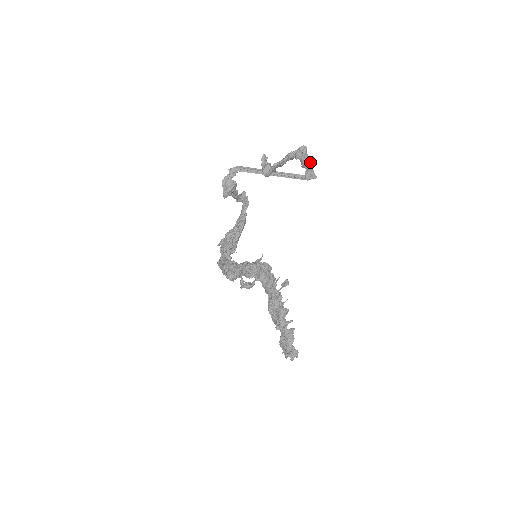
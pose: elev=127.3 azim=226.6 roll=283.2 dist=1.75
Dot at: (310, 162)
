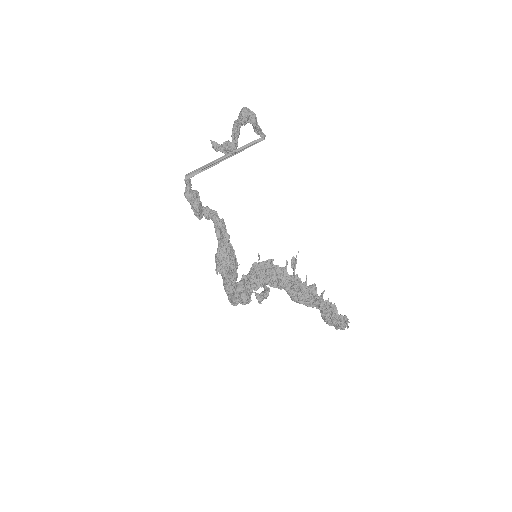
Dot at: (256, 121)
